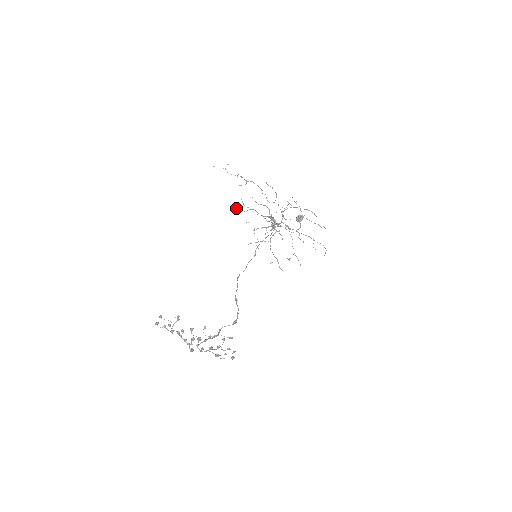
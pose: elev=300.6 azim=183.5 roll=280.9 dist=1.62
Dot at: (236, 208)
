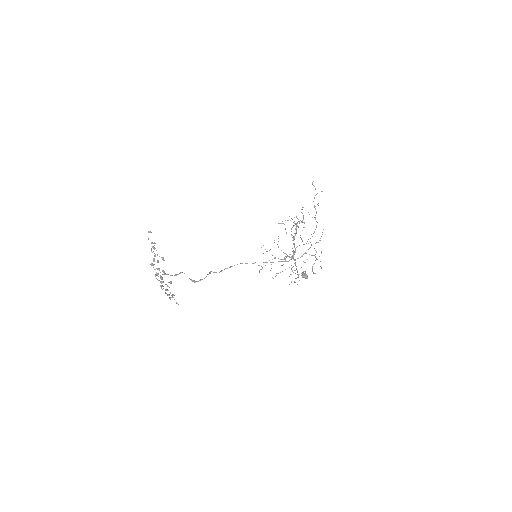
Dot at: occluded
